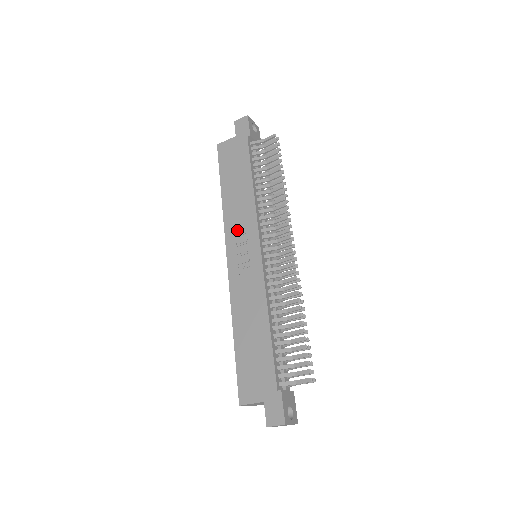
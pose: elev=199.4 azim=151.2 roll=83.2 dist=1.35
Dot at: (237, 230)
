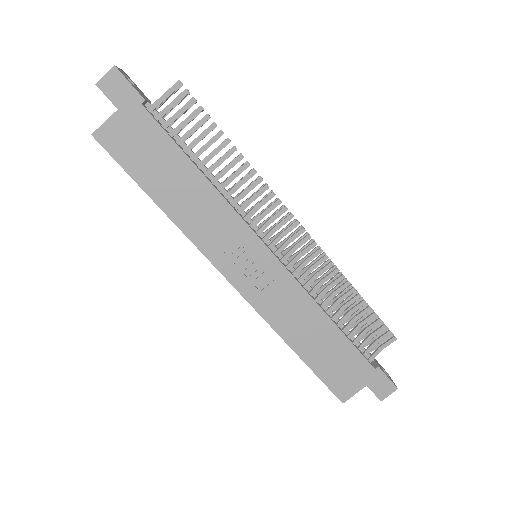
Dot at: (221, 243)
